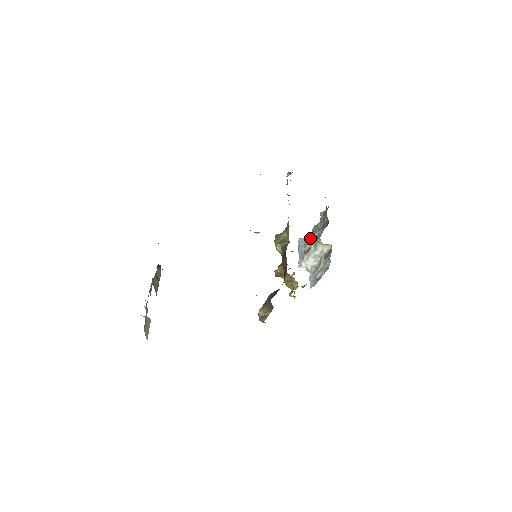
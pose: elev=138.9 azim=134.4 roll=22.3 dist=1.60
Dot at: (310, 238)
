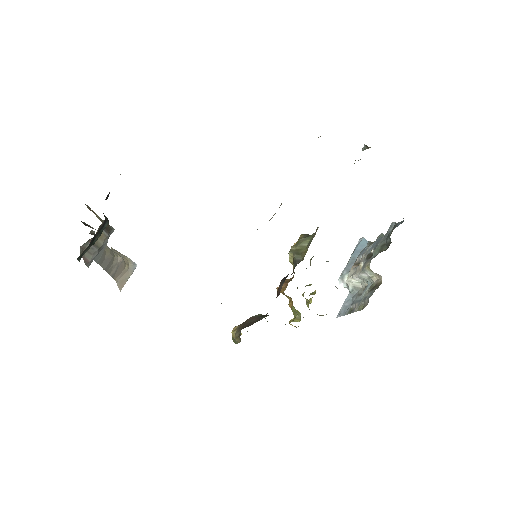
Dot at: occluded
